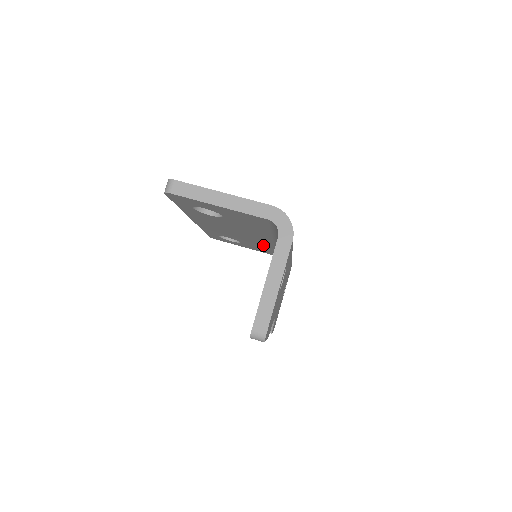
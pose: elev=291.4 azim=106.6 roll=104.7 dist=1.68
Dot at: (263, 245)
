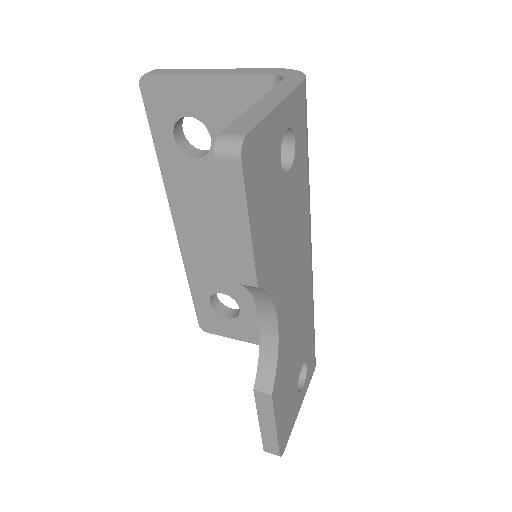
Dot at: occluded
